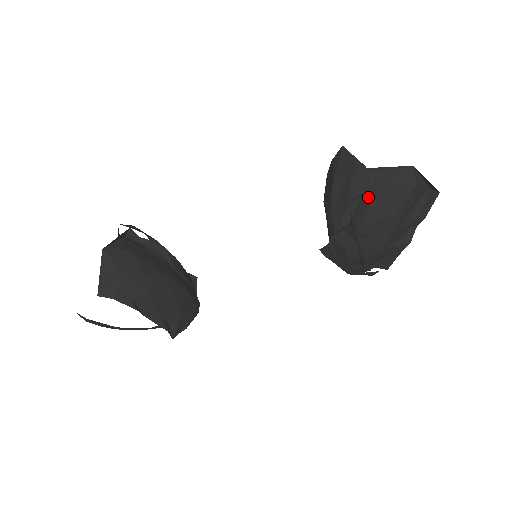
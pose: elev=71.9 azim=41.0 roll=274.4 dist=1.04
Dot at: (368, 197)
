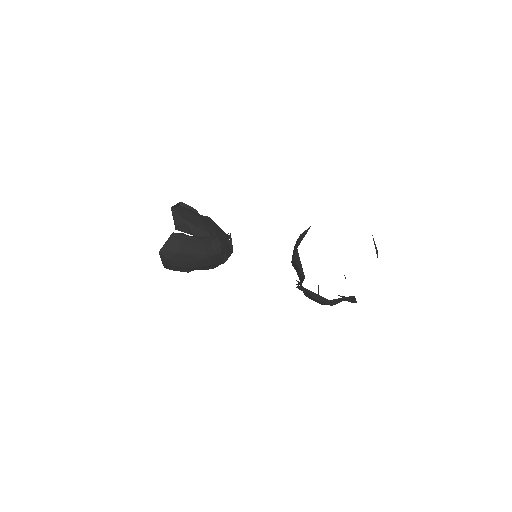
Dot at: occluded
